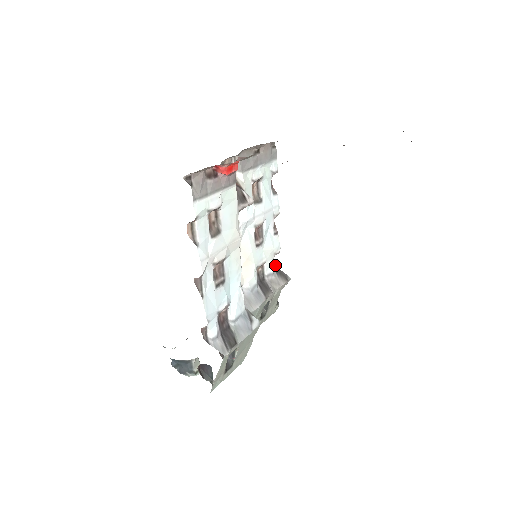
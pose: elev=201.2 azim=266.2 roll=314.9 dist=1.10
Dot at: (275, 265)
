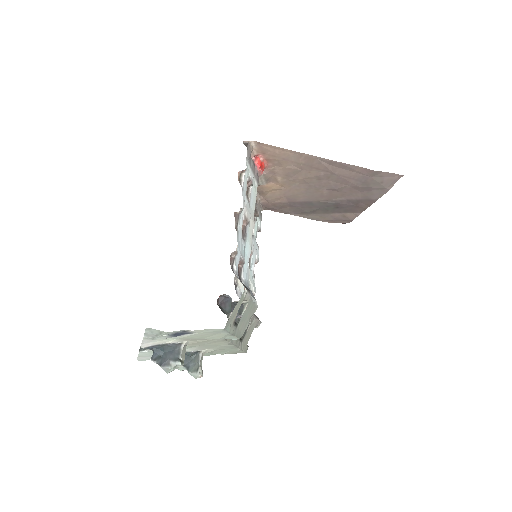
Dot at: occluded
